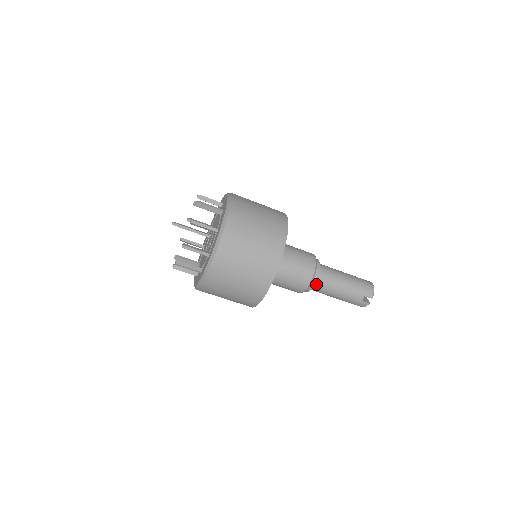
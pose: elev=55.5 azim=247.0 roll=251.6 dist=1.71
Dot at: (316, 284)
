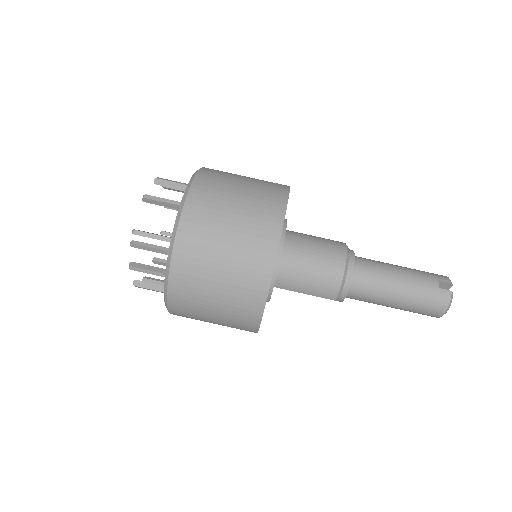
Dot at: (357, 269)
